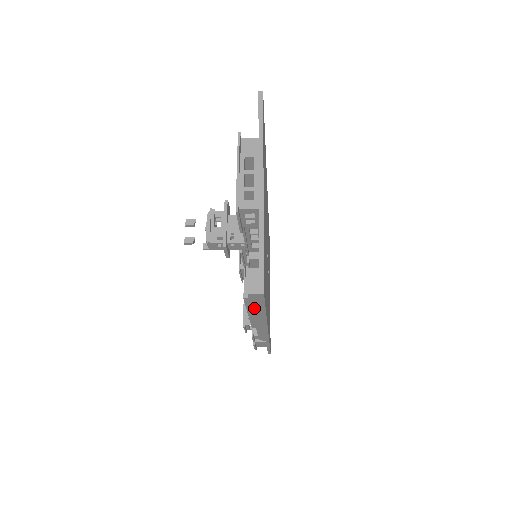
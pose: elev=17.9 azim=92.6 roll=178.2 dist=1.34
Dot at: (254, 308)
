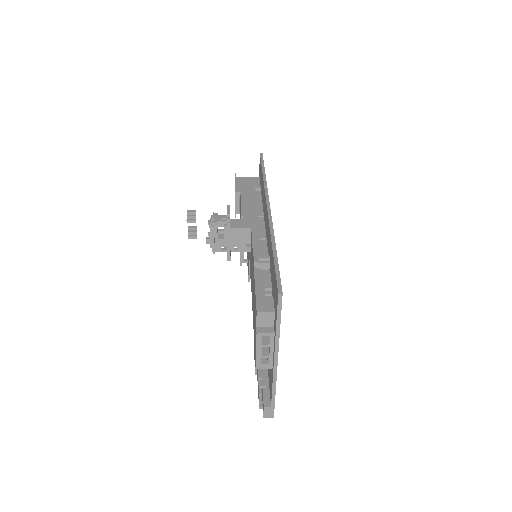
Dot at: occluded
